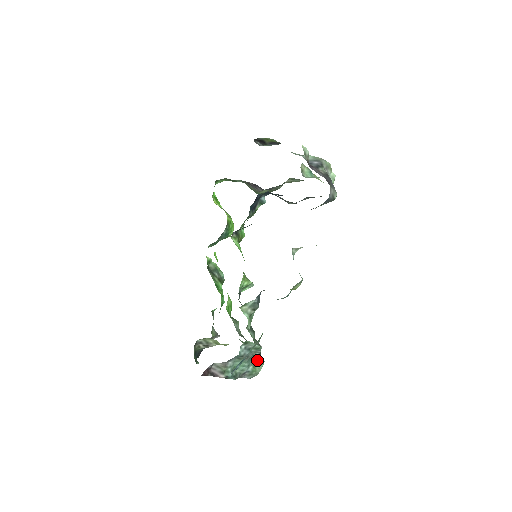
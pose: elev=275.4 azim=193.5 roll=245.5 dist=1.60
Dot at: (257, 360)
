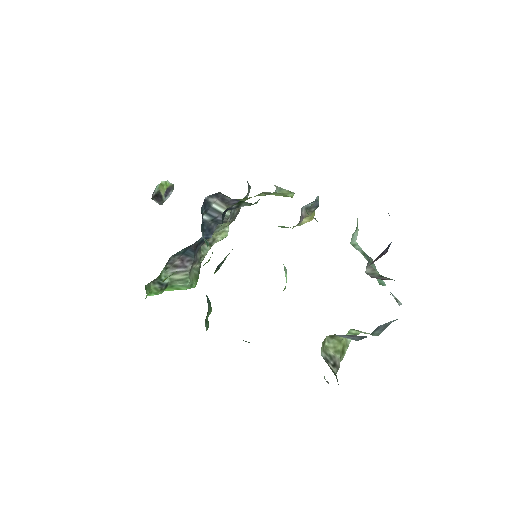
Dot at: occluded
